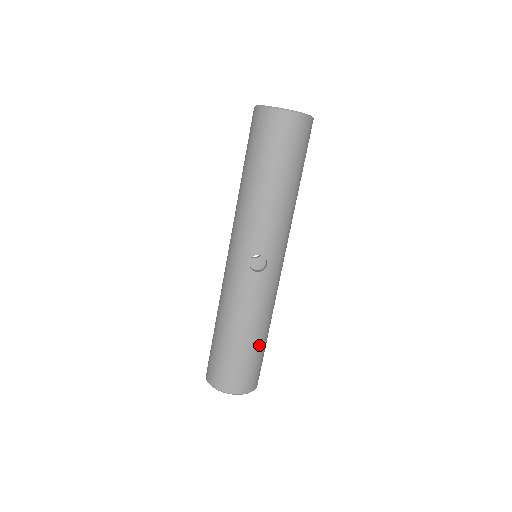
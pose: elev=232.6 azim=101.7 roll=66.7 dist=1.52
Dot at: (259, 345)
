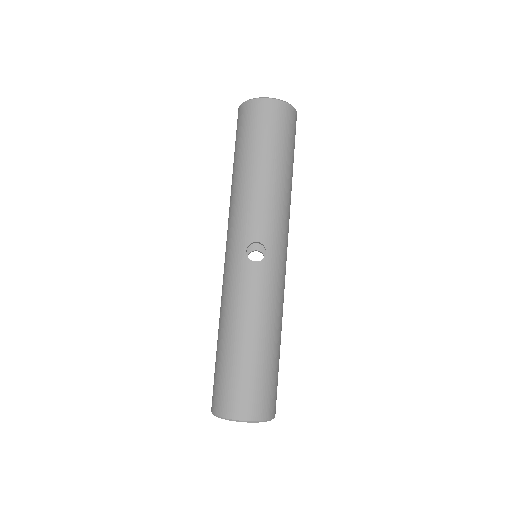
Dot at: (269, 354)
